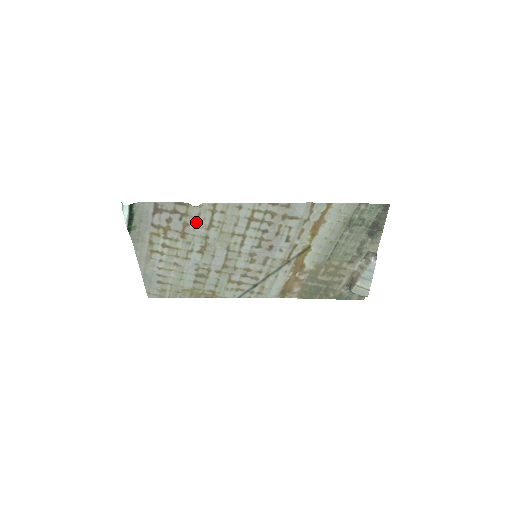
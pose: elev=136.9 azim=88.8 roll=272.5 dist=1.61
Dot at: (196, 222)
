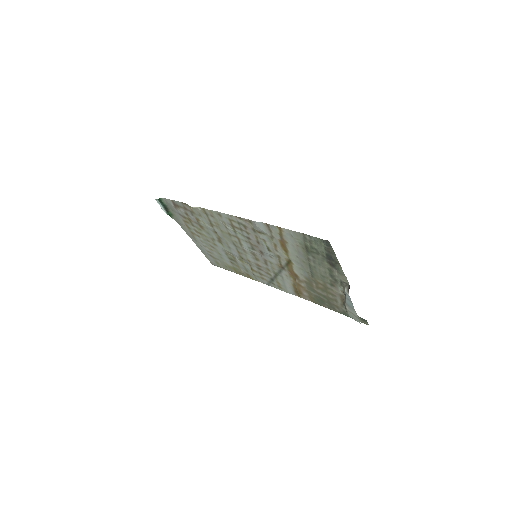
Dot at: (202, 219)
